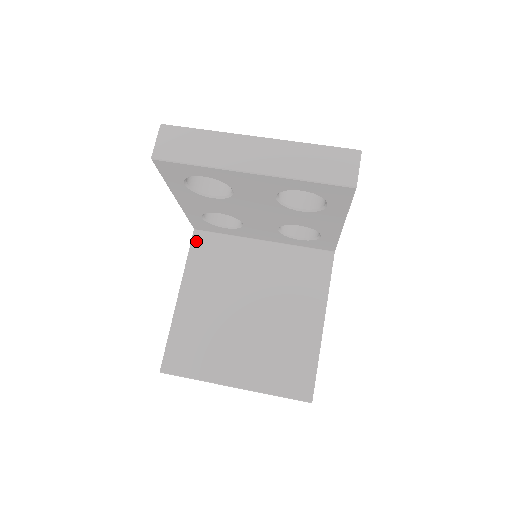
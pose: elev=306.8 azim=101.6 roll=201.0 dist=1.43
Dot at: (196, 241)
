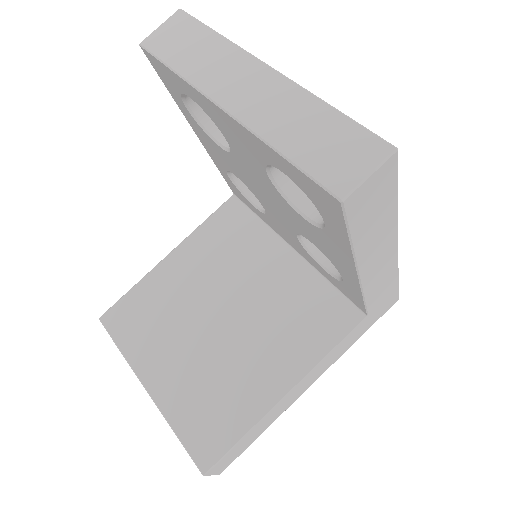
Dot at: (226, 207)
